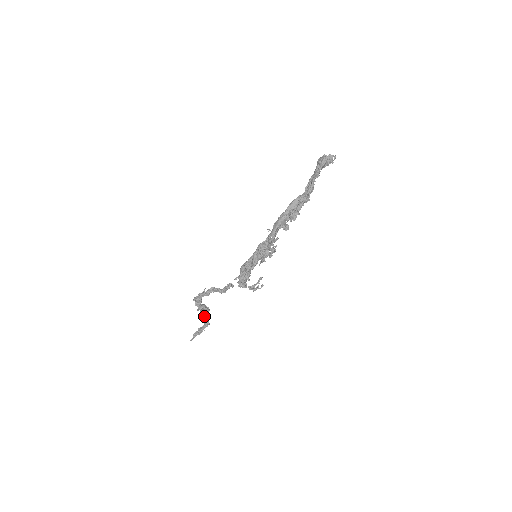
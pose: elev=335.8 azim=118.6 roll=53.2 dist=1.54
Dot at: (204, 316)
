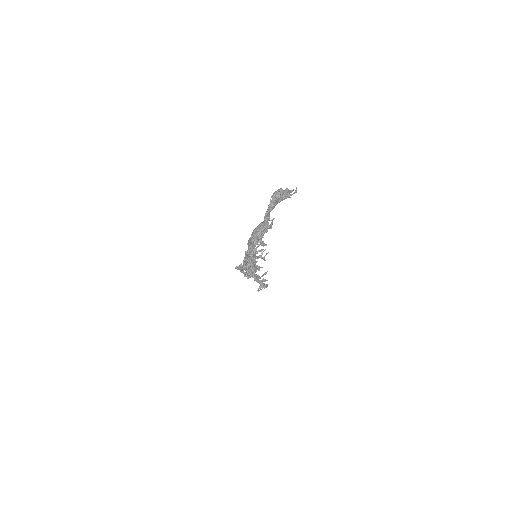
Dot at: occluded
